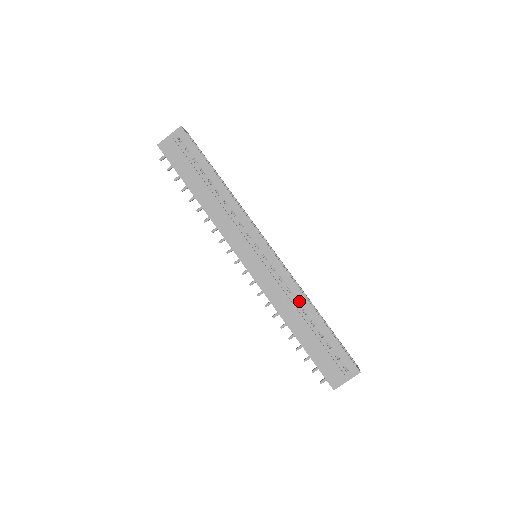
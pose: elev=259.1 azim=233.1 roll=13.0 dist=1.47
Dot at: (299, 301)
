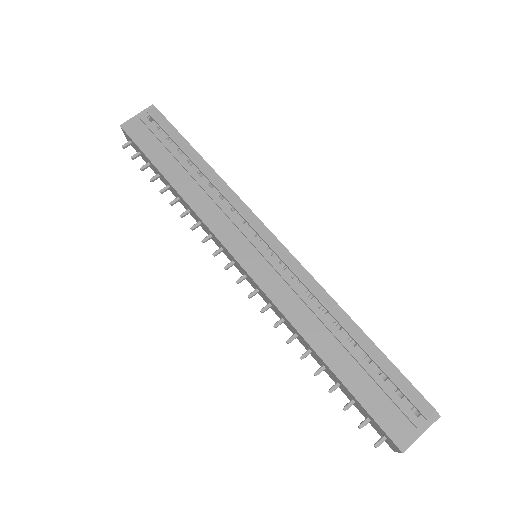
Dot at: (327, 308)
